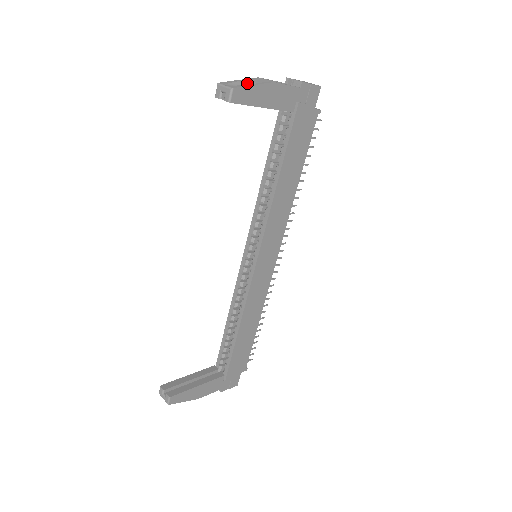
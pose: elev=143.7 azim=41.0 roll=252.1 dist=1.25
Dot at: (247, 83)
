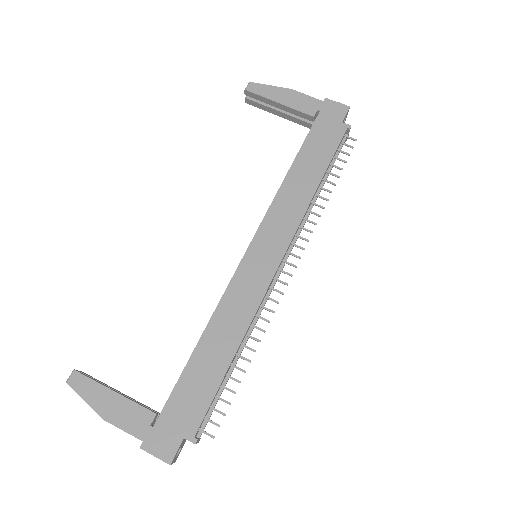
Dot at: occluded
